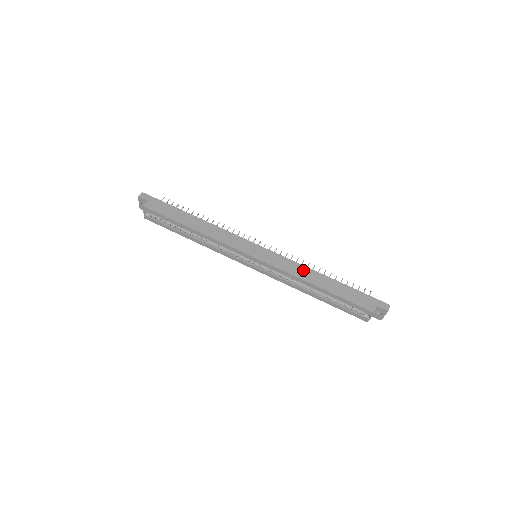
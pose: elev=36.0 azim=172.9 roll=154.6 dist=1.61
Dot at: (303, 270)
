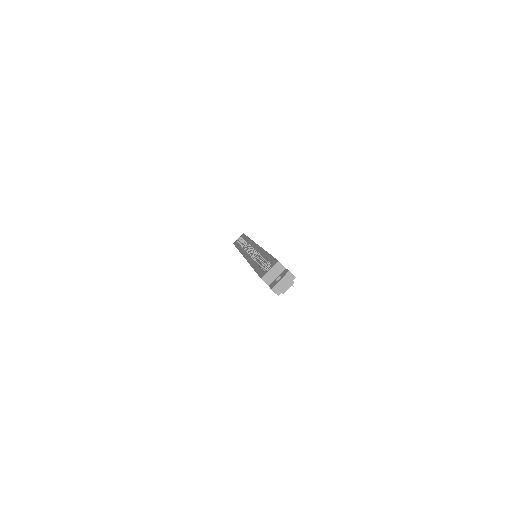
Dot at: occluded
